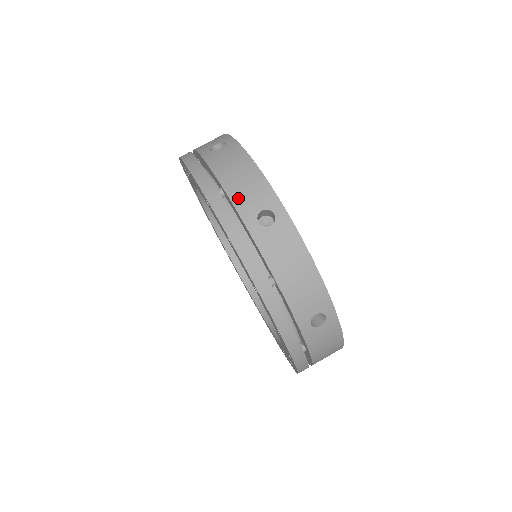
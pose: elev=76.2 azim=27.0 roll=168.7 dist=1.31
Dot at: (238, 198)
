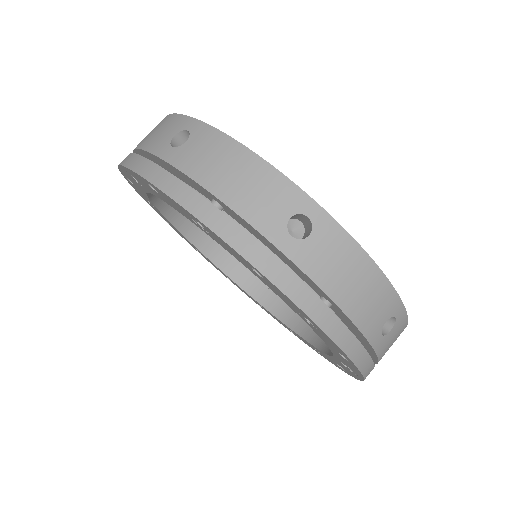
Dot at: (365, 321)
